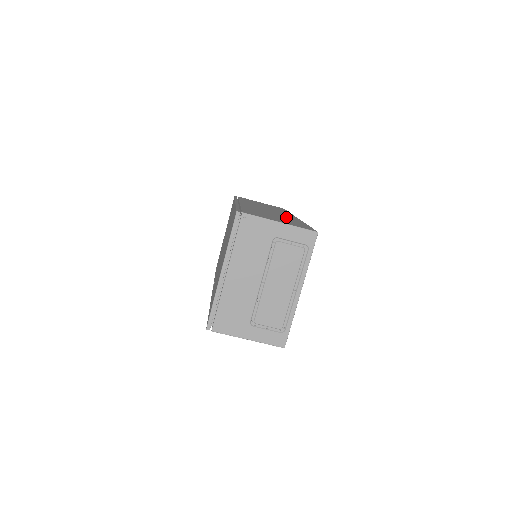
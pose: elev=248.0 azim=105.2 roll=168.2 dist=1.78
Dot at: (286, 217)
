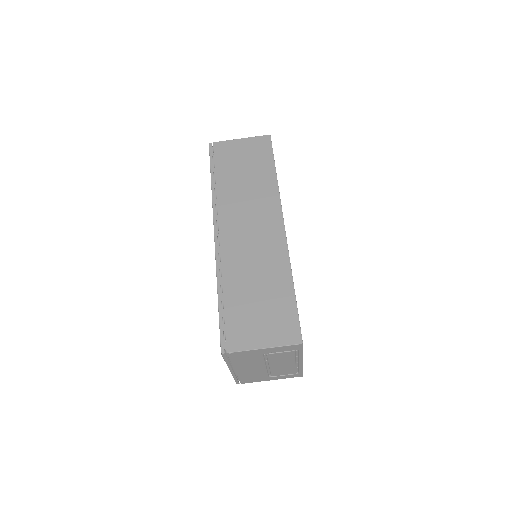
Dot at: (271, 267)
